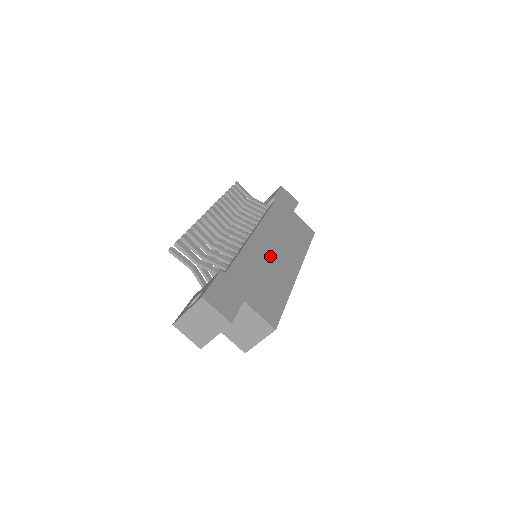
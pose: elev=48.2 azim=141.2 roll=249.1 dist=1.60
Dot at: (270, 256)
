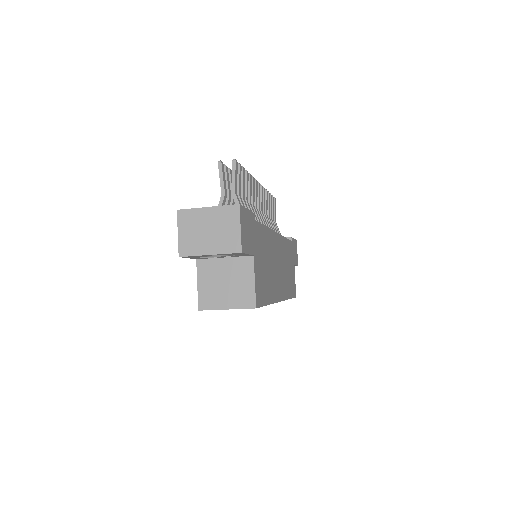
Dot at: (276, 262)
